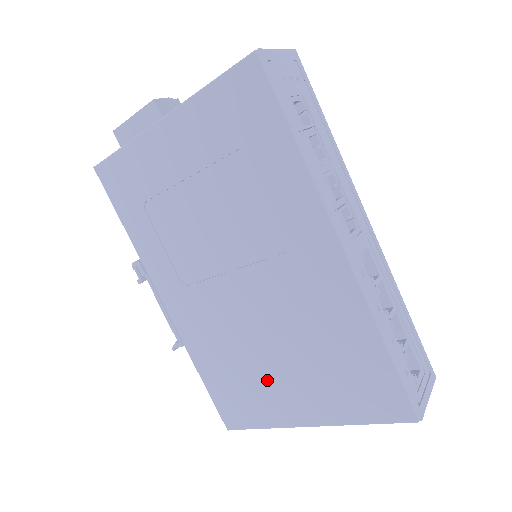
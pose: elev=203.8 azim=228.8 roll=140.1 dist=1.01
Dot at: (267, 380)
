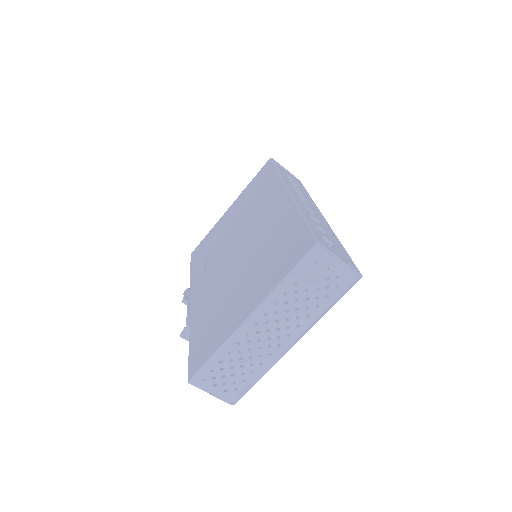
Dot at: (232, 302)
